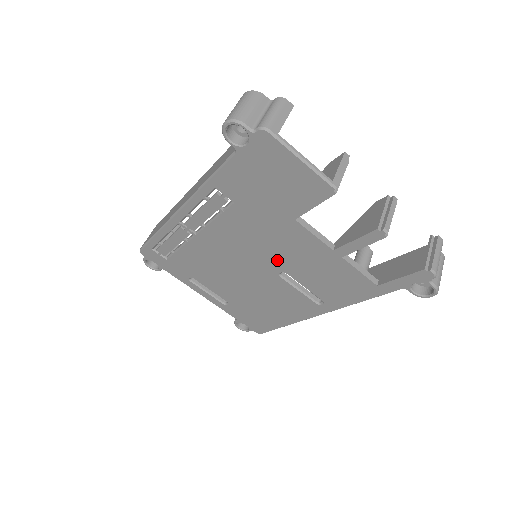
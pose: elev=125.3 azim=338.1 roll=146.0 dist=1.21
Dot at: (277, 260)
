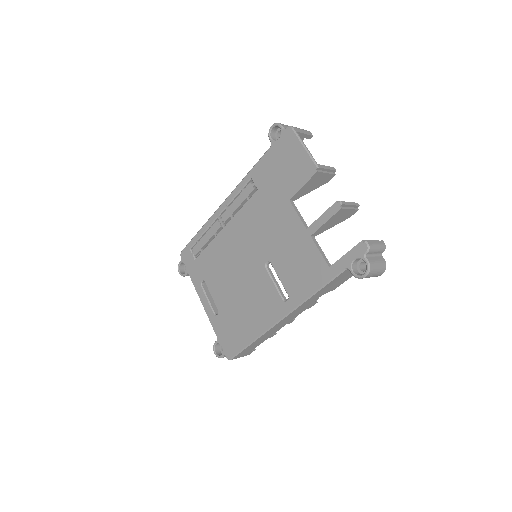
Dot at: (268, 247)
